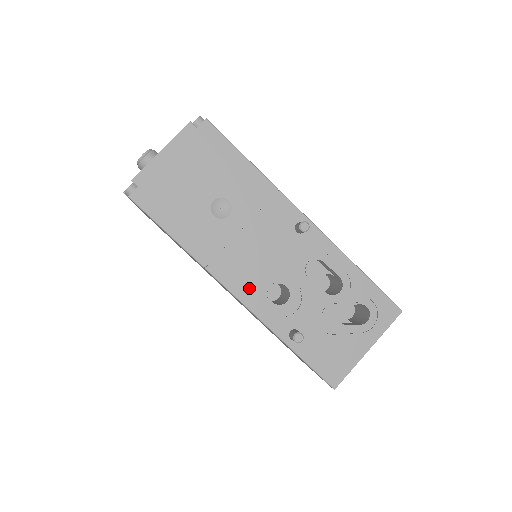
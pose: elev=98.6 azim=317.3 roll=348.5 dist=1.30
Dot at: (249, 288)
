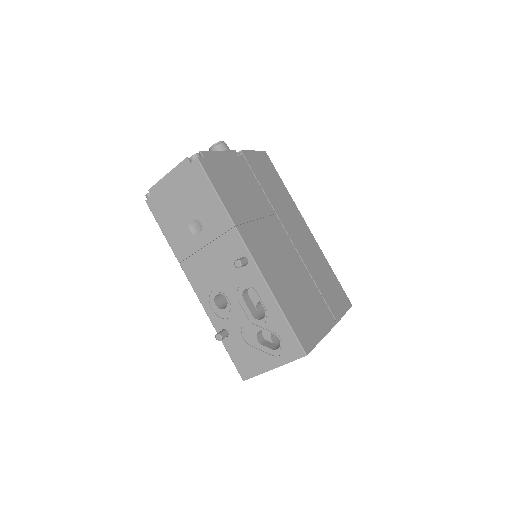
Dot at: (203, 289)
